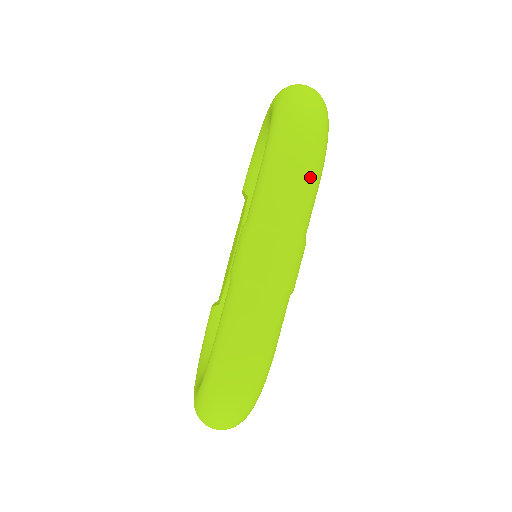
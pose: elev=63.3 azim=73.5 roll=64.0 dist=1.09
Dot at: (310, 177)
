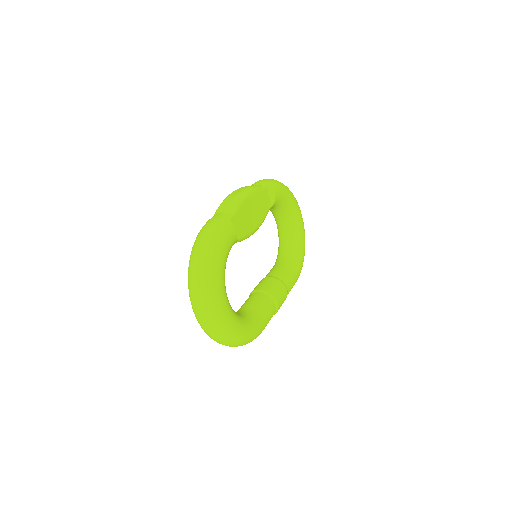
Dot at: occluded
